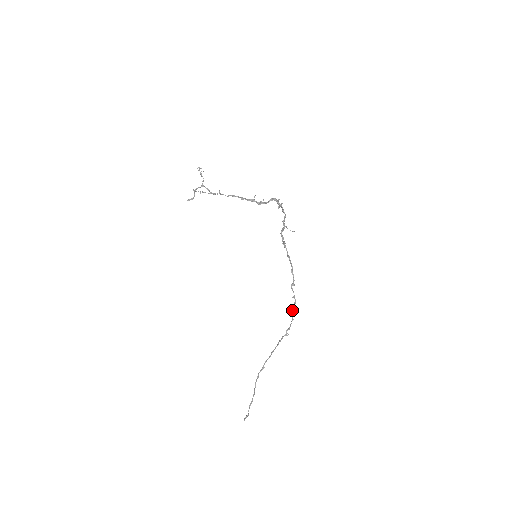
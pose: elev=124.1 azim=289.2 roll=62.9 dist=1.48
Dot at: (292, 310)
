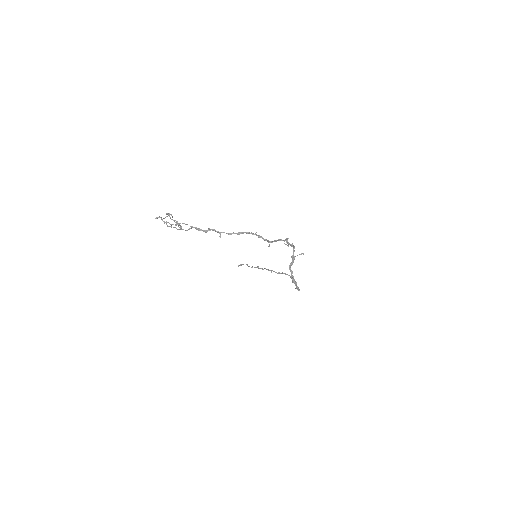
Dot at: (292, 282)
